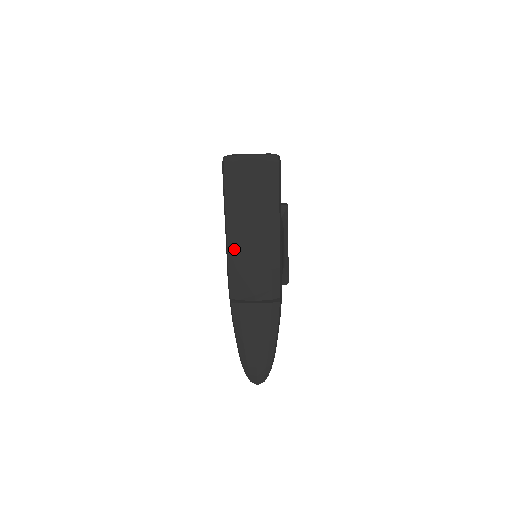
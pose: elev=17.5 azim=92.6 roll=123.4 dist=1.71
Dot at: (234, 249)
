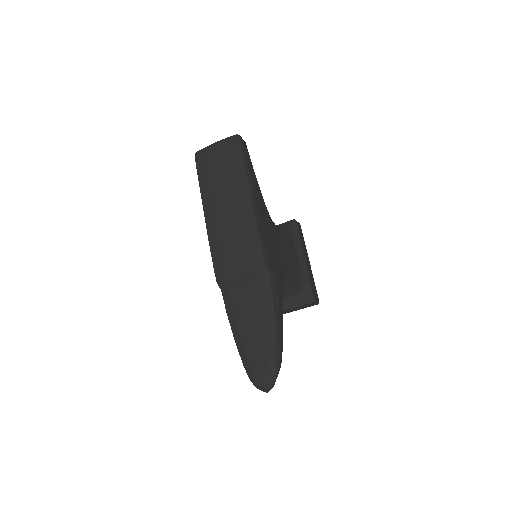
Dot at: (212, 228)
